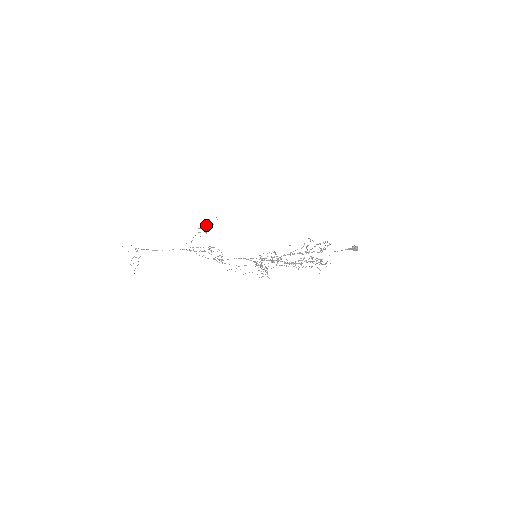
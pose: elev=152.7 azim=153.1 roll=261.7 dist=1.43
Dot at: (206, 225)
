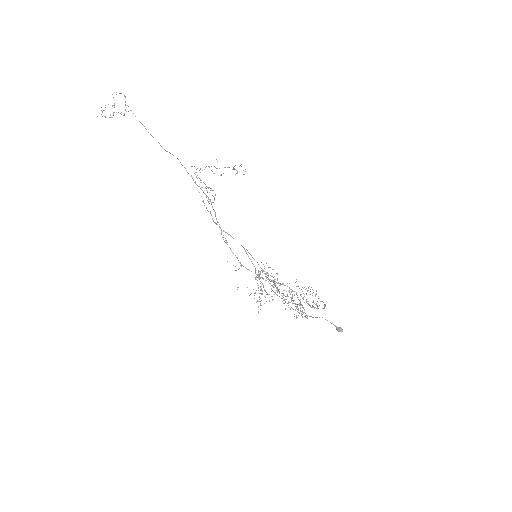
Dot at: (228, 167)
